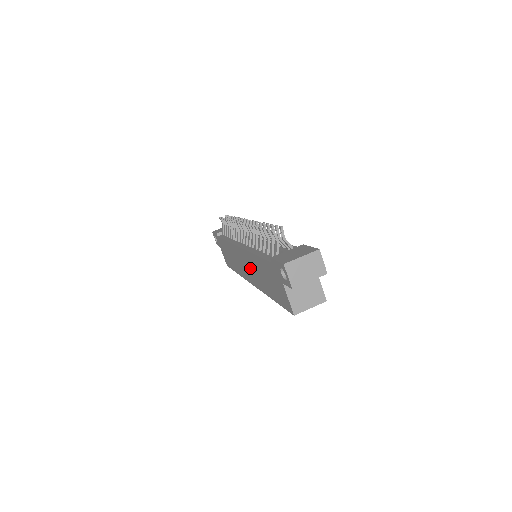
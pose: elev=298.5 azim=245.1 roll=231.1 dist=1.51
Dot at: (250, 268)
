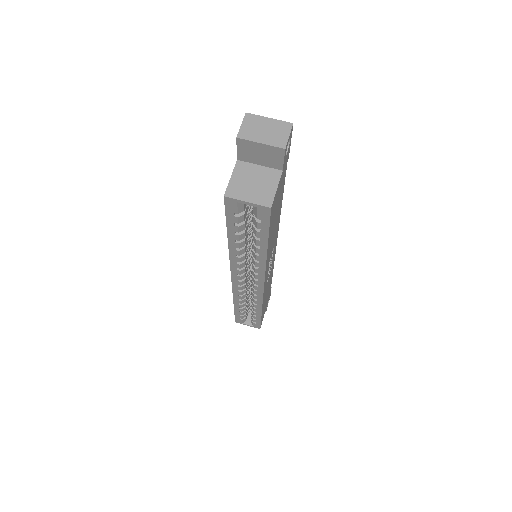
Dot at: occluded
